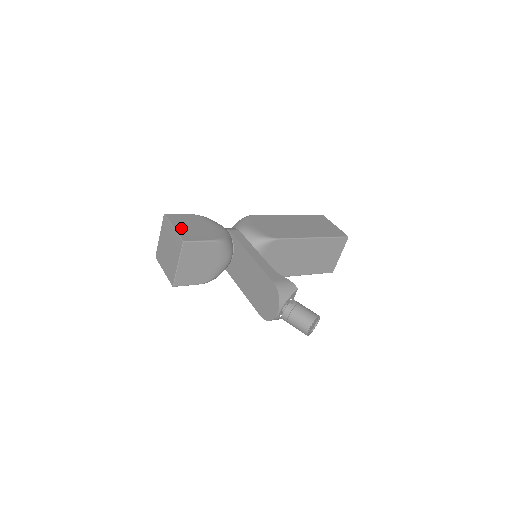
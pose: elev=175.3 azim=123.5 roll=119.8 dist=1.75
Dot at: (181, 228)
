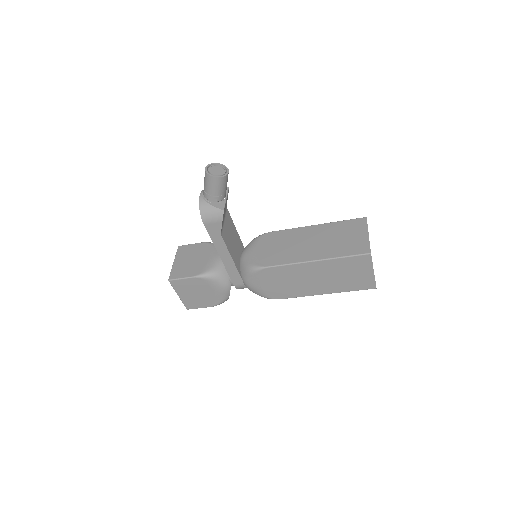
Dot at: occluded
